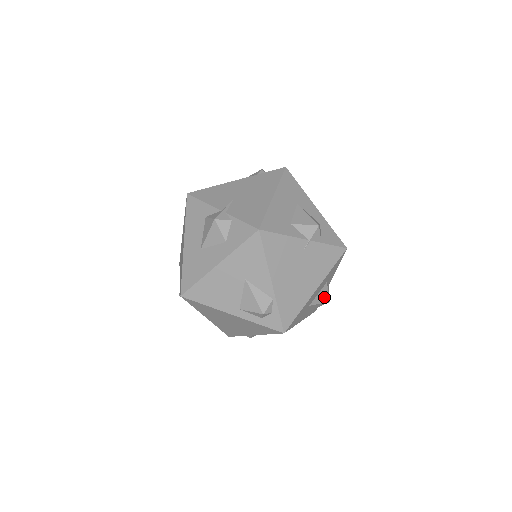
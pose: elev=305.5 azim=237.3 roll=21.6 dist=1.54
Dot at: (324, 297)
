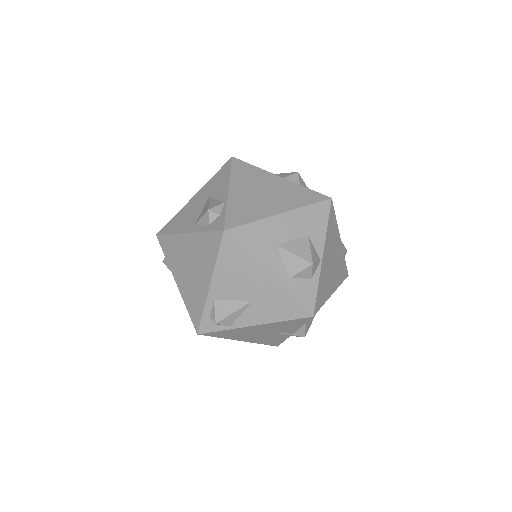
Dot at: (303, 252)
